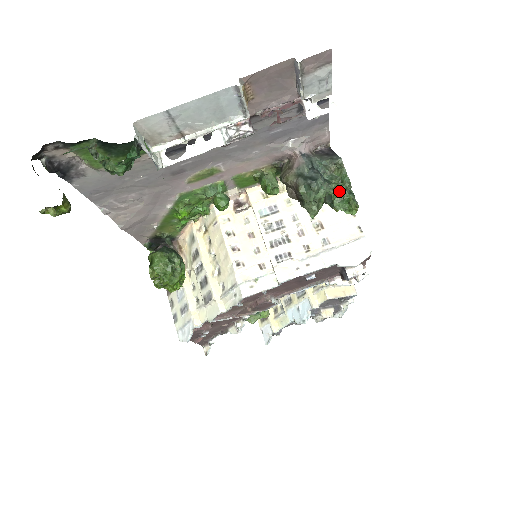
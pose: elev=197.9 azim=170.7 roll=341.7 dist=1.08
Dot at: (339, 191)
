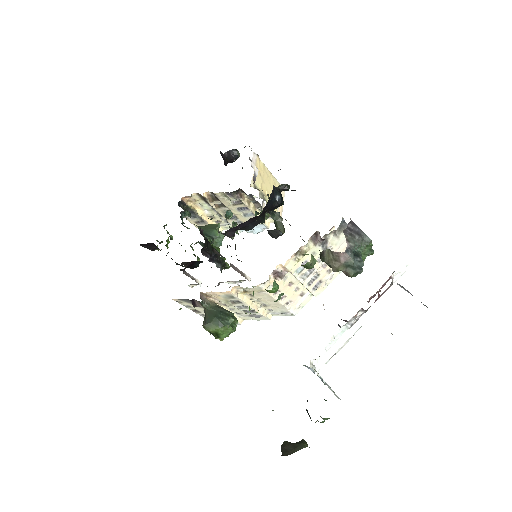
Dot at: (366, 254)
